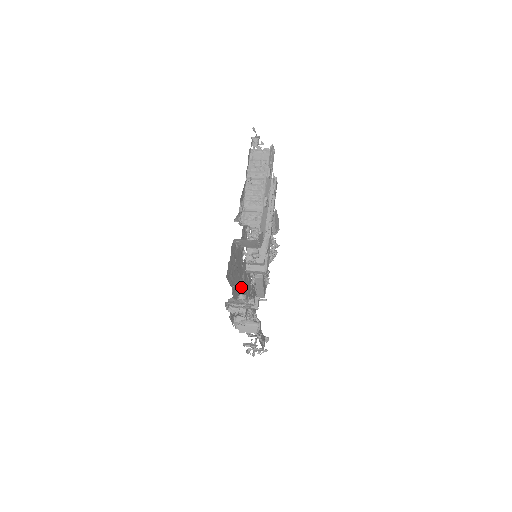
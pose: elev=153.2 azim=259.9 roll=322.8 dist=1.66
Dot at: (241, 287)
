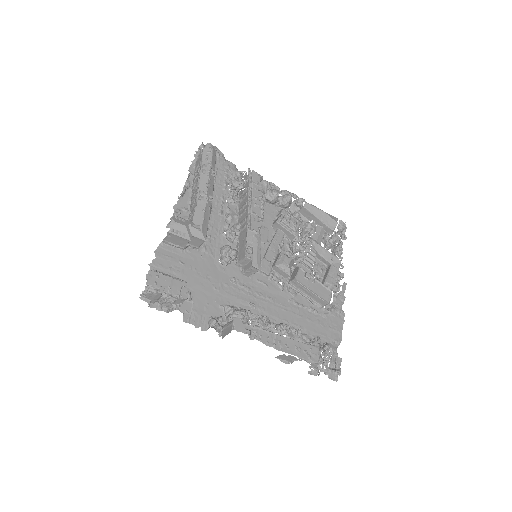
Dot at: (230, 292)
